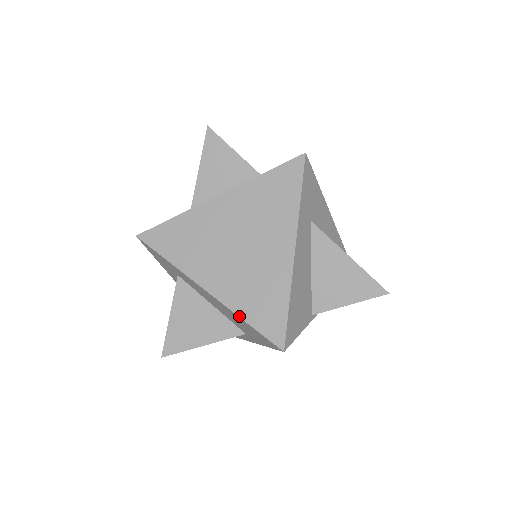
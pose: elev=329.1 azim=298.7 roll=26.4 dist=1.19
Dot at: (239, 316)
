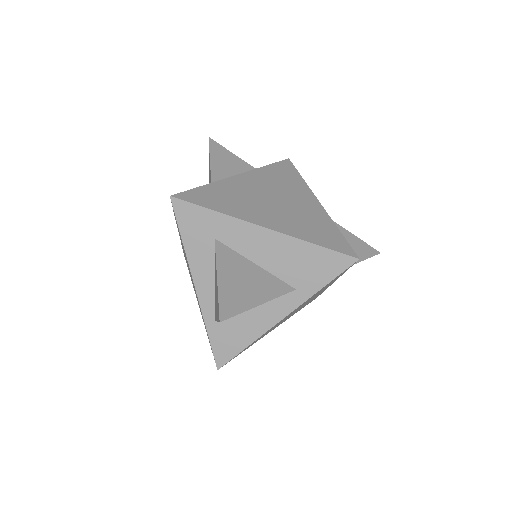
Dot at: (306, 241)
